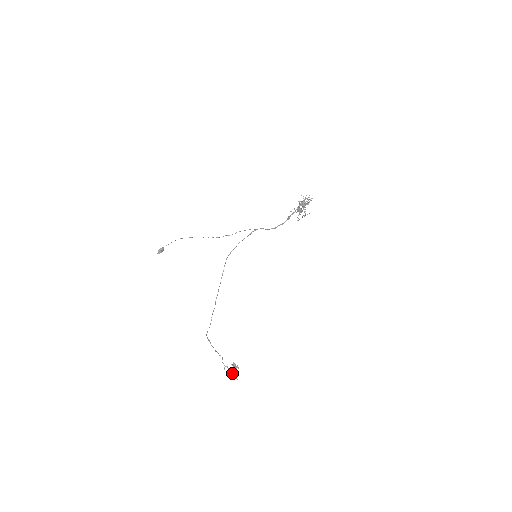
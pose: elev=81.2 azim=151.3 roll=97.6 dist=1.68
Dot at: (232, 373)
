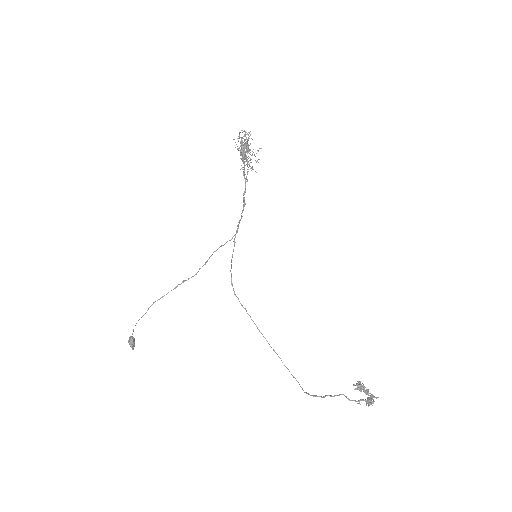
Dot at: (370, 399)
